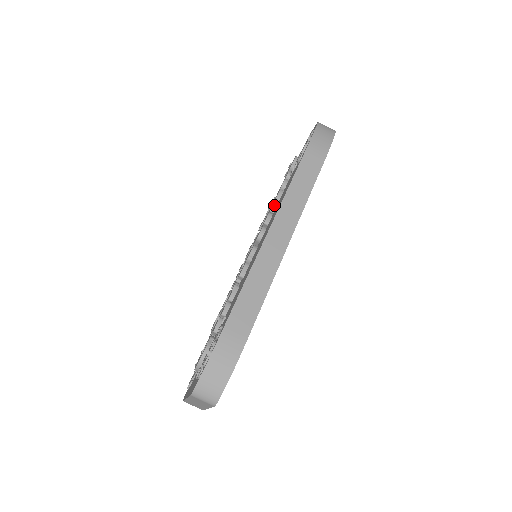
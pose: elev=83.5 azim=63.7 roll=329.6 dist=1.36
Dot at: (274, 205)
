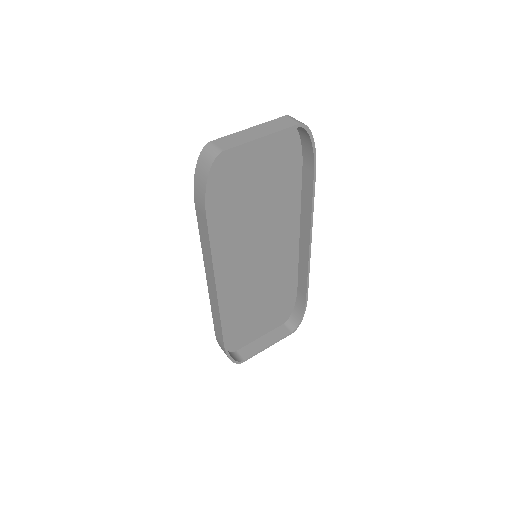
Dot at: occluded
